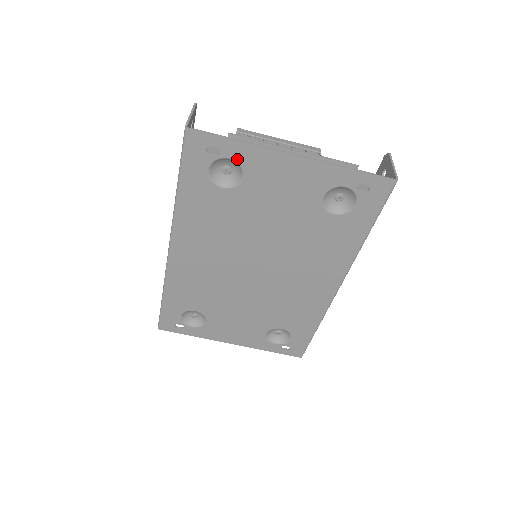
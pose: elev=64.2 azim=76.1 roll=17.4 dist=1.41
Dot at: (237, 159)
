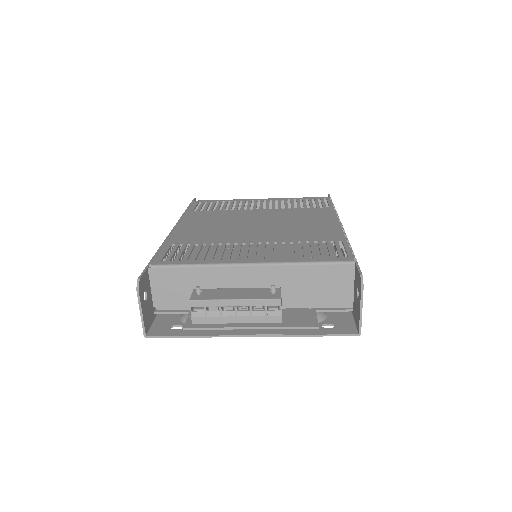
Dot at: occluded
